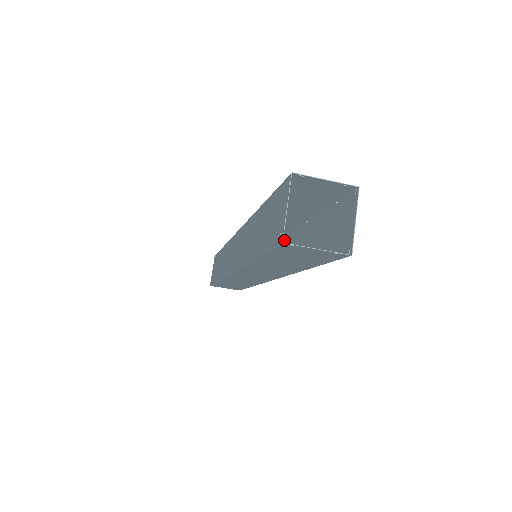
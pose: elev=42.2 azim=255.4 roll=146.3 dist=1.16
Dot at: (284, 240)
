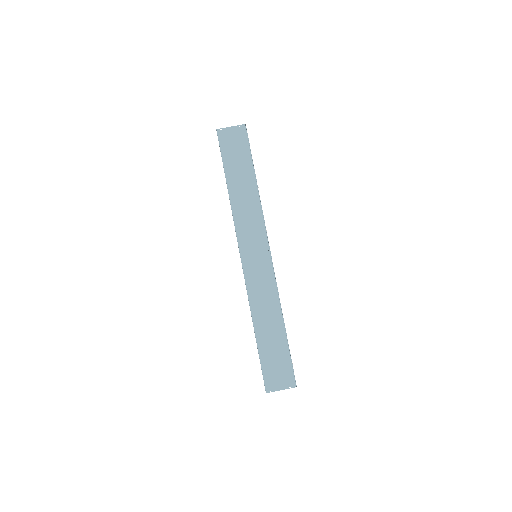
Dot at: occluded
